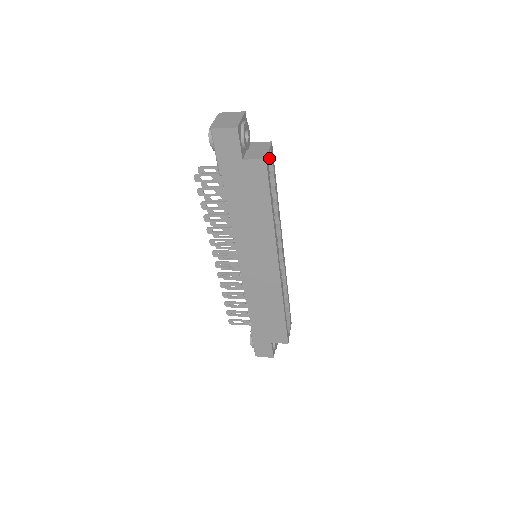
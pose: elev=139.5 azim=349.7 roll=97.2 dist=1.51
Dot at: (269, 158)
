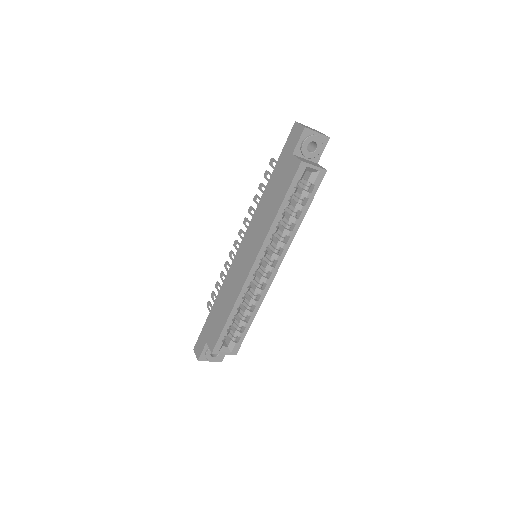
Dot at: (314, 177)
